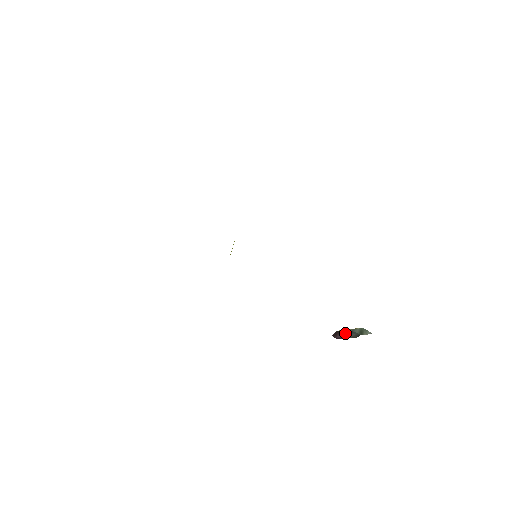
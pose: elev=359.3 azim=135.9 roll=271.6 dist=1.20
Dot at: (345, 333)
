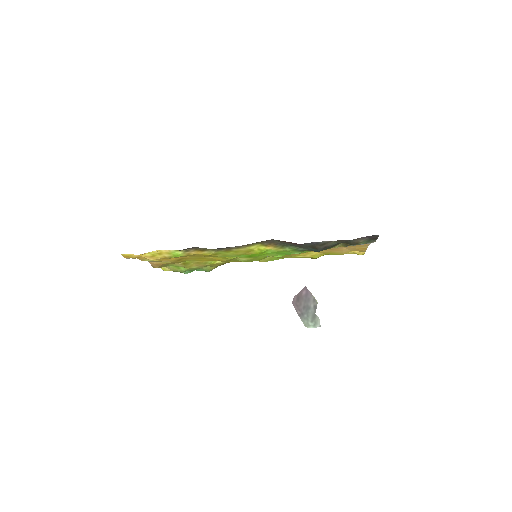
Dot at: (305, 301)
